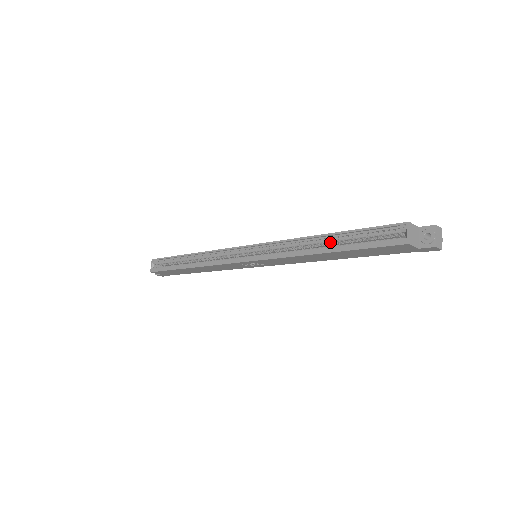
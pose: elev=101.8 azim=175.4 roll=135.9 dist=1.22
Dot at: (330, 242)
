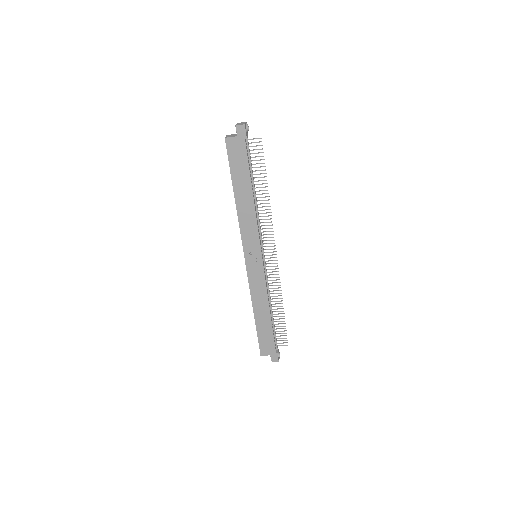
Dot at: occluded
